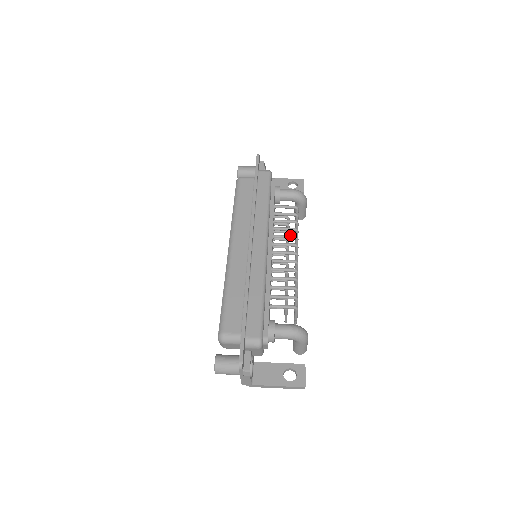
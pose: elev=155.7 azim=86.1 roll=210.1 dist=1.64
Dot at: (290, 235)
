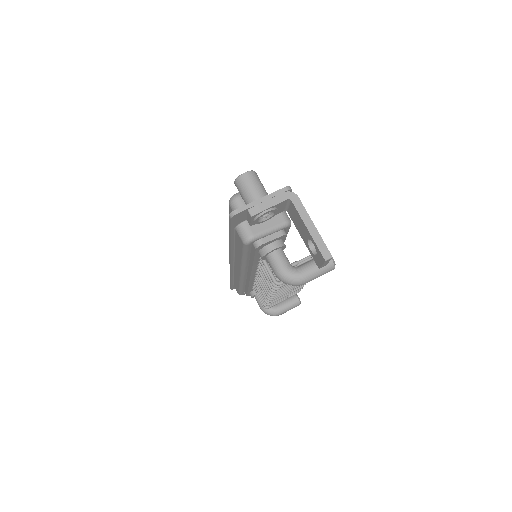
Dot at: occluded
